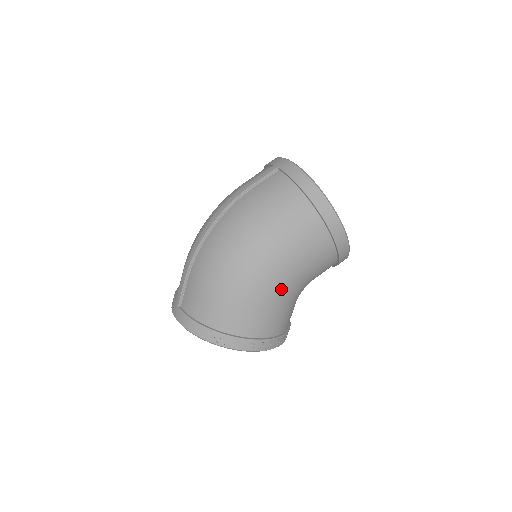
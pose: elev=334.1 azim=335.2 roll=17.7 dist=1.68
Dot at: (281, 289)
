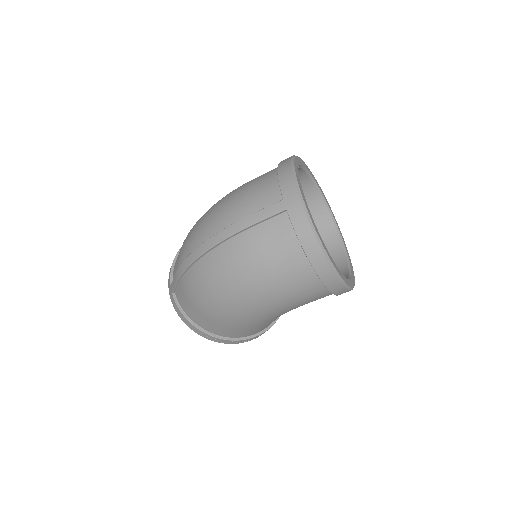
Dot at: (270, 319)
